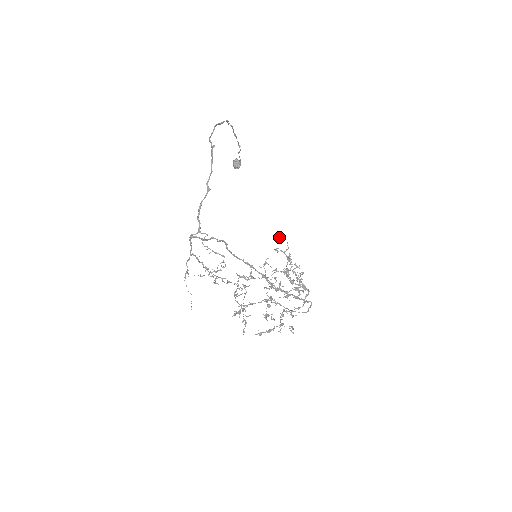
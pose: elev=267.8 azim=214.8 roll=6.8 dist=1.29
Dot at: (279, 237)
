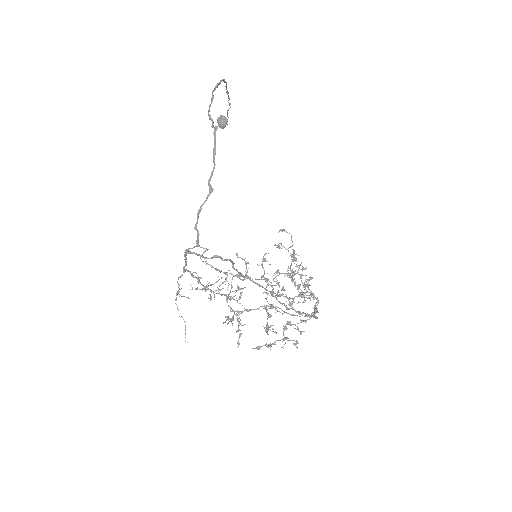
Dot at: (282, 230)
